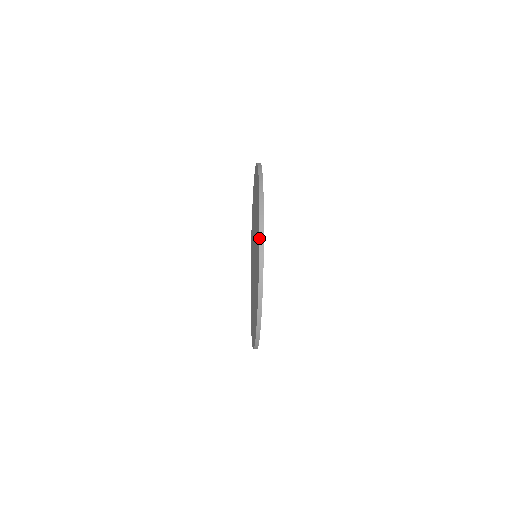
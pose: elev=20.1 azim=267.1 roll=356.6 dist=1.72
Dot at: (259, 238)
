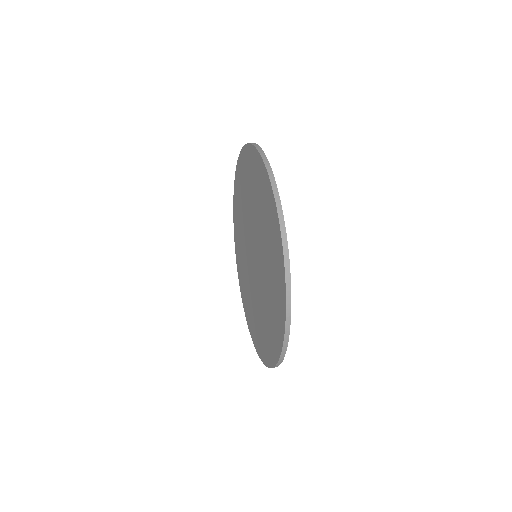
Dot at: (281, 353)
